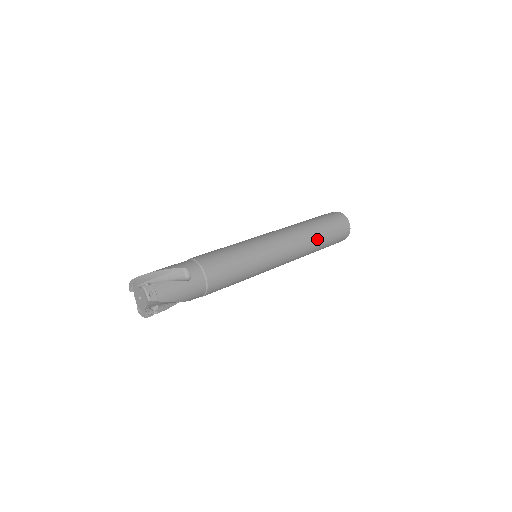
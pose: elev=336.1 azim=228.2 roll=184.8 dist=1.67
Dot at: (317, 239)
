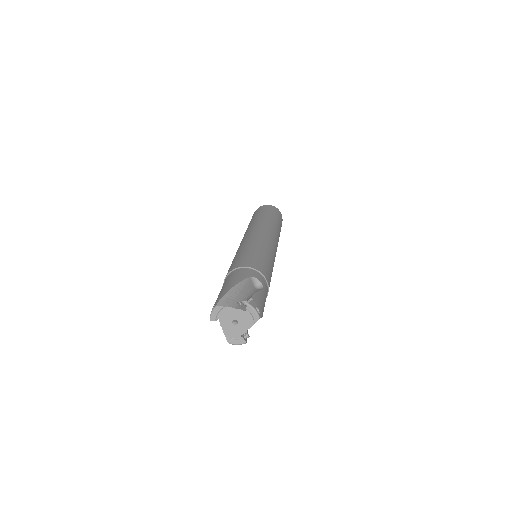
Dot at: (279, 230)
